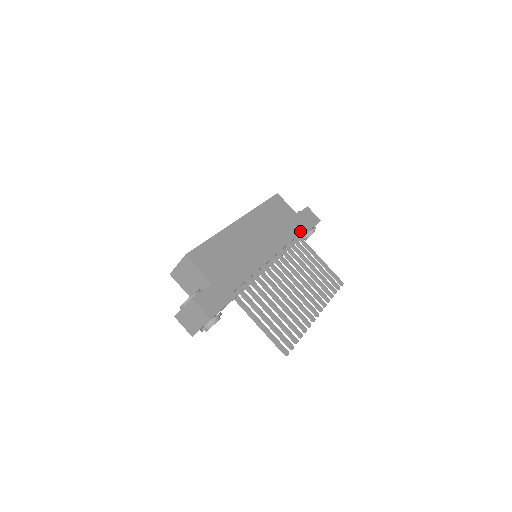
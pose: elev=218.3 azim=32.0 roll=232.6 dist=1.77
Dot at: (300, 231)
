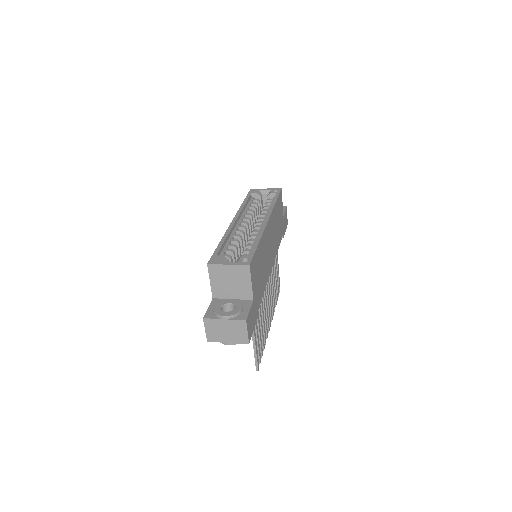
Dot at: occluded
